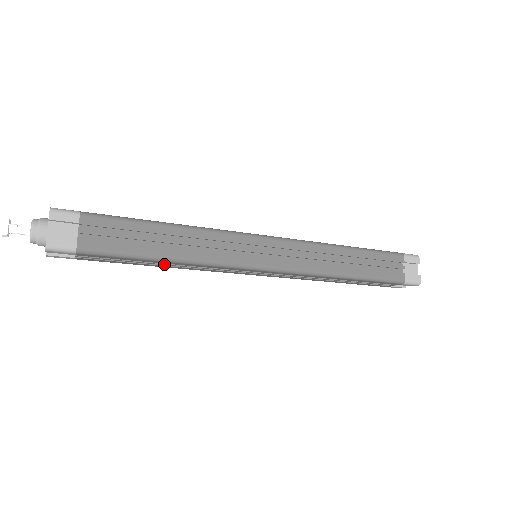
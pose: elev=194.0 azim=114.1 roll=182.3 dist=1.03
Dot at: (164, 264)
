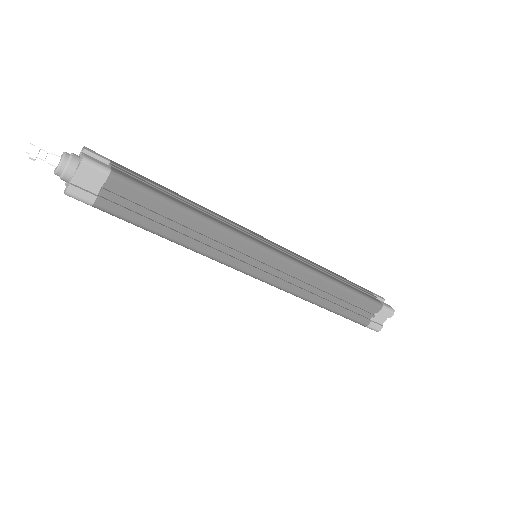
Dot at: (182, 226)
